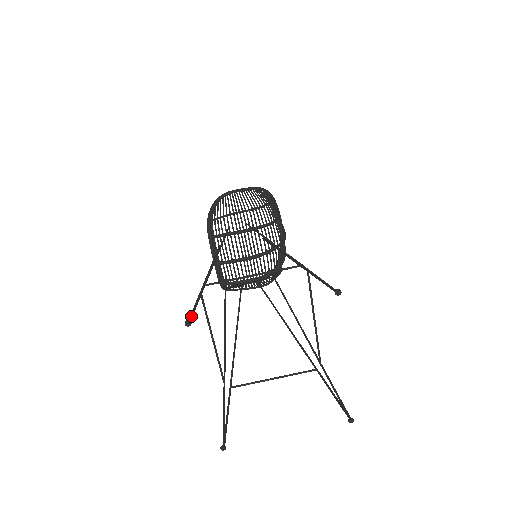
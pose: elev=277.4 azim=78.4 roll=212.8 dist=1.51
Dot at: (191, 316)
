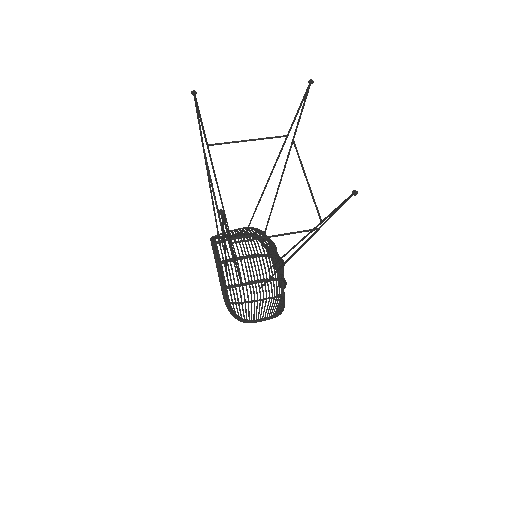
Dot at: (196, 100)
